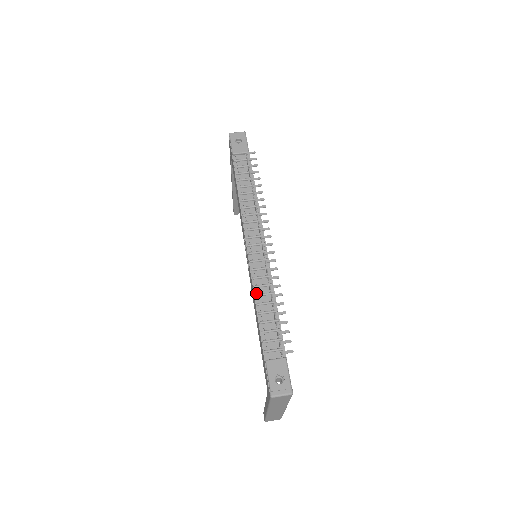
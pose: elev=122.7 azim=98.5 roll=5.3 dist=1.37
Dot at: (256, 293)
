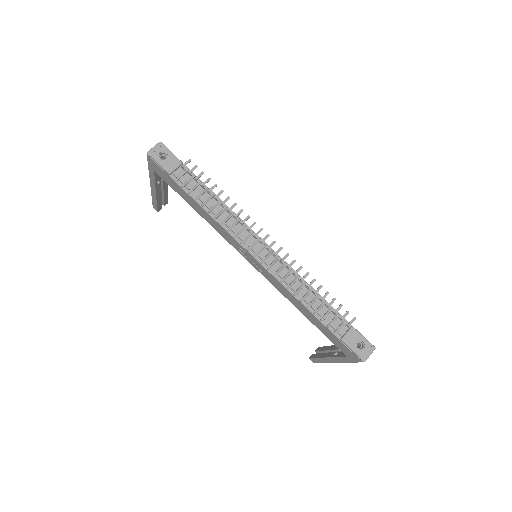
Dot at: (293, 292)
